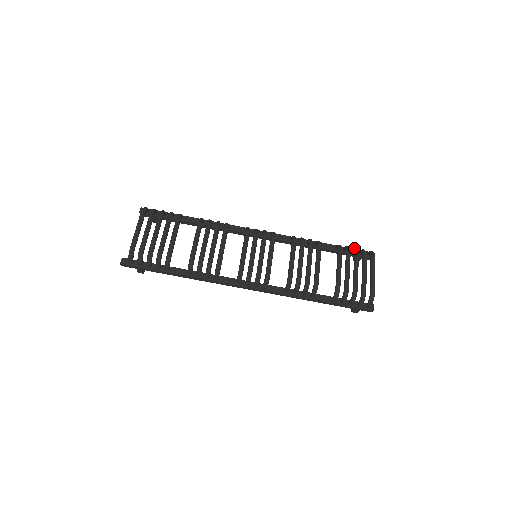
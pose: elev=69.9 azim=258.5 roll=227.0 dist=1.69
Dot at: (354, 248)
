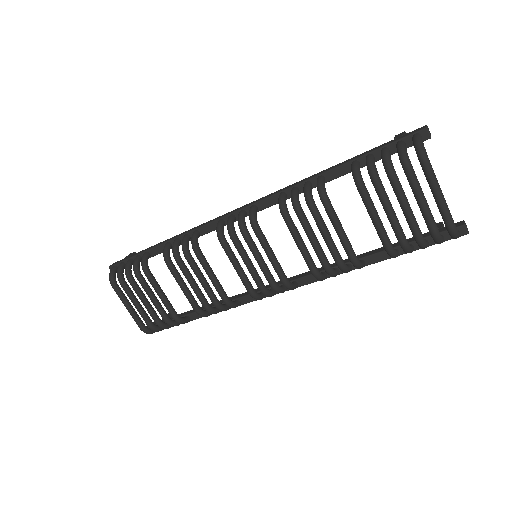
Dot at: occluded
